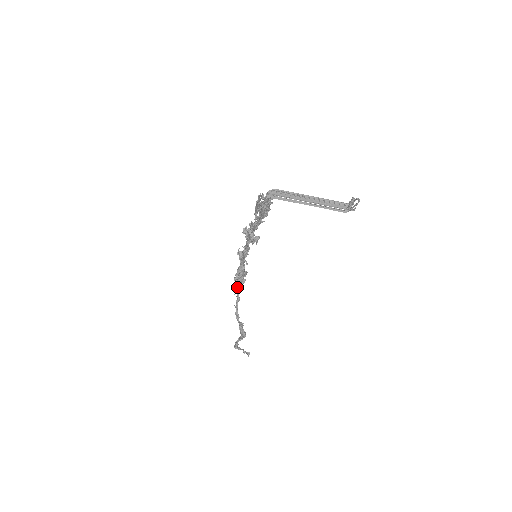
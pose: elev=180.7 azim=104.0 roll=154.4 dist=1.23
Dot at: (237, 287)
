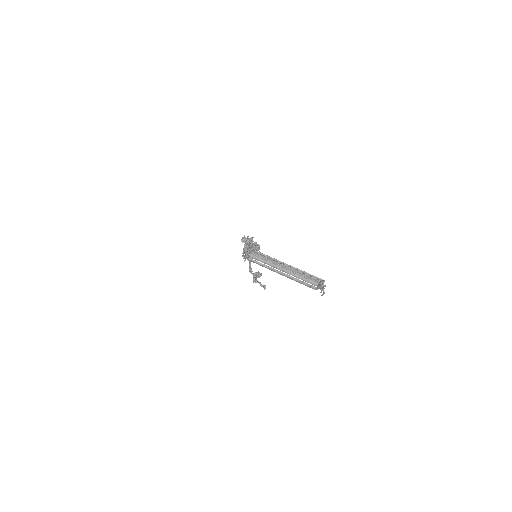
Dot at: occluded
